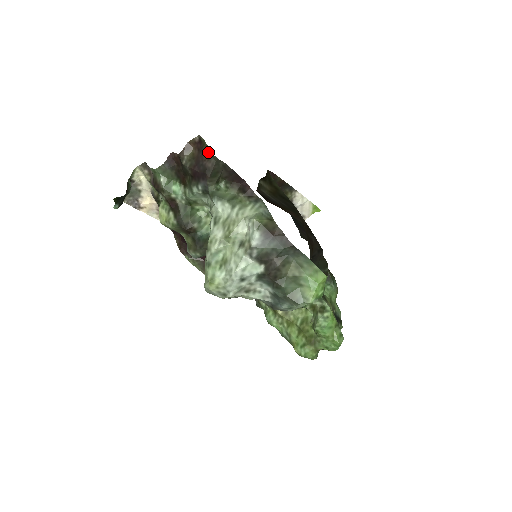
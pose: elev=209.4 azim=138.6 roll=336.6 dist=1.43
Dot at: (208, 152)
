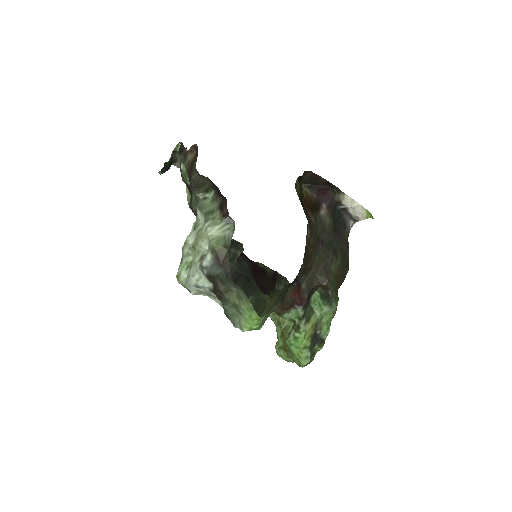
Dot at: (195, 165)
